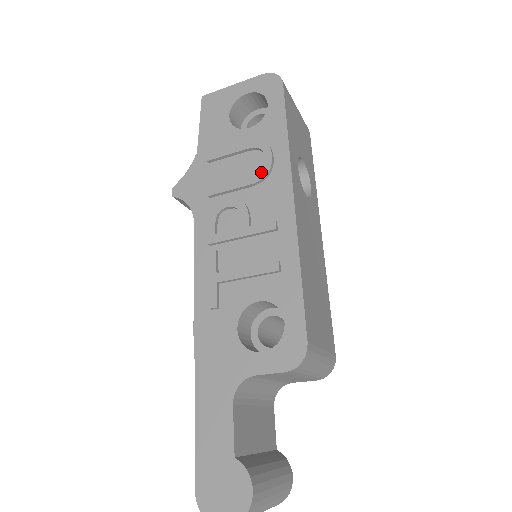
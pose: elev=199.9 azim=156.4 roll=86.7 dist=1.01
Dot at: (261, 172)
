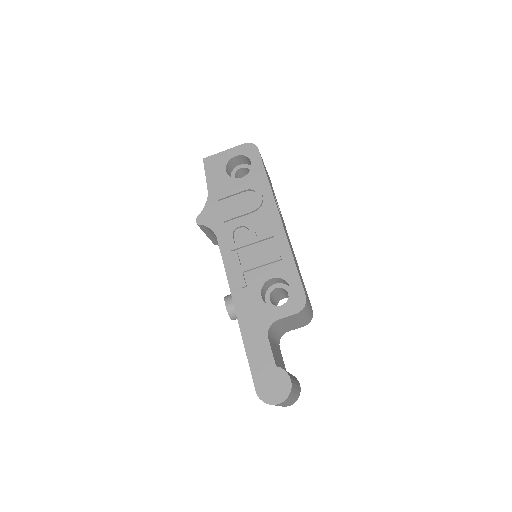
Dot at: (257, 204)
